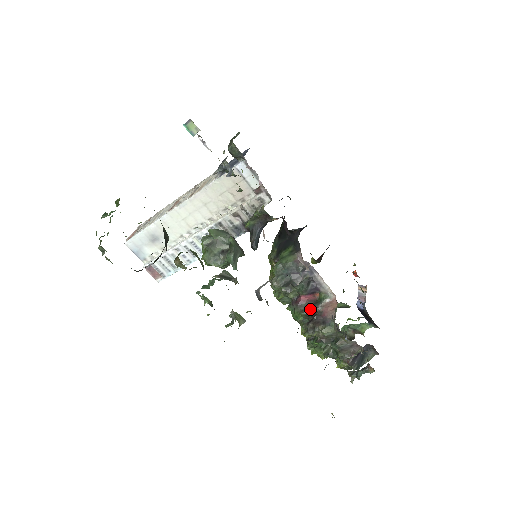
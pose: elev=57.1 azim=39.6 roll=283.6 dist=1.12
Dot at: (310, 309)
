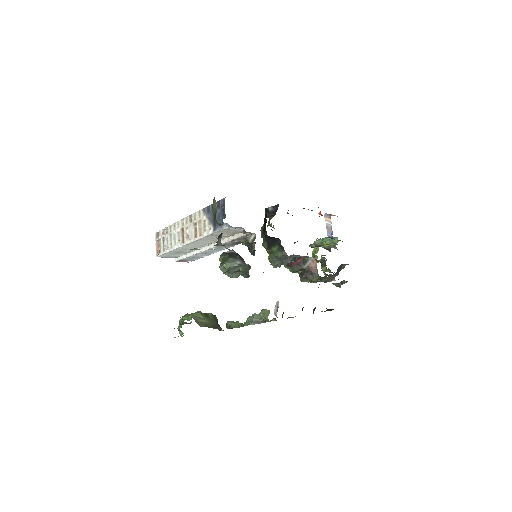
Dot at: (300, 268)
